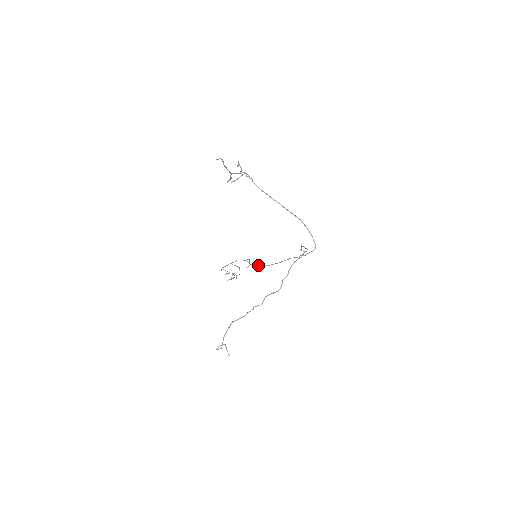
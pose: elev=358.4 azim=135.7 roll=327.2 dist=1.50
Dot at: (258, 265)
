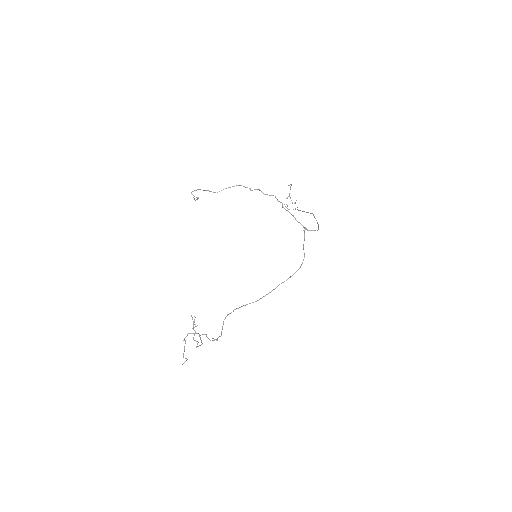
Dot at: occluded
